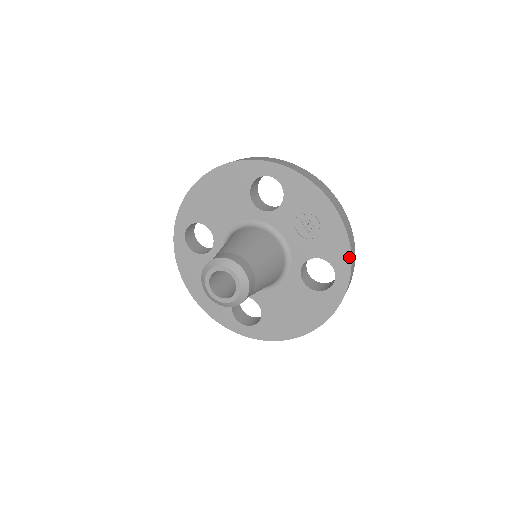
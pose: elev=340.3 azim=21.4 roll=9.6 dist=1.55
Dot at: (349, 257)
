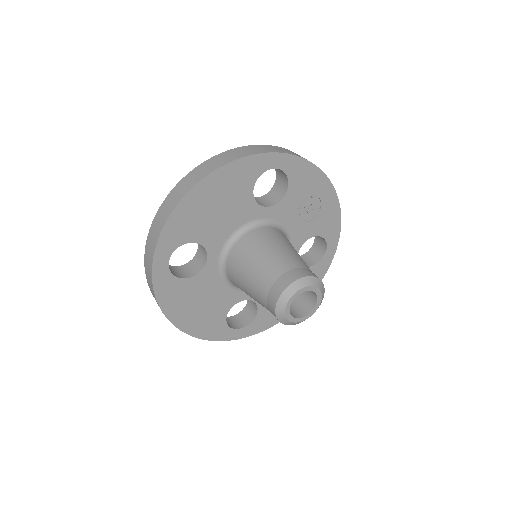
Dot at: (339, 227)
